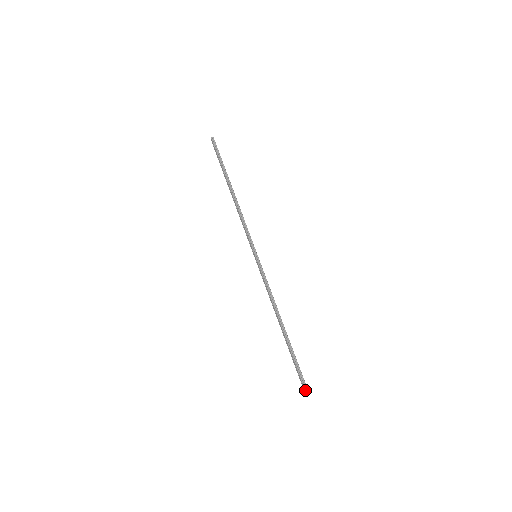
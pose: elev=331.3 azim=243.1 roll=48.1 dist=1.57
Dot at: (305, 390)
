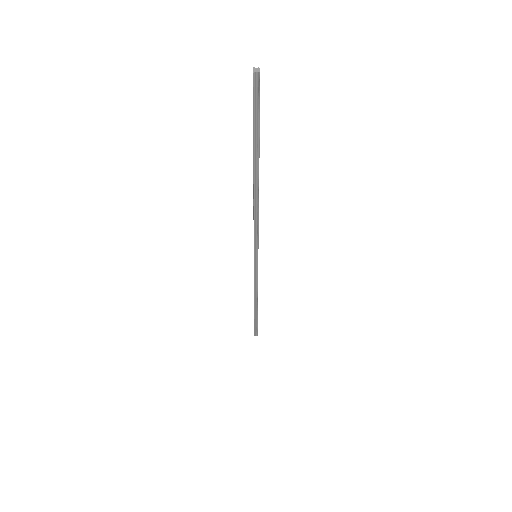
Dot at: (254, 334)
